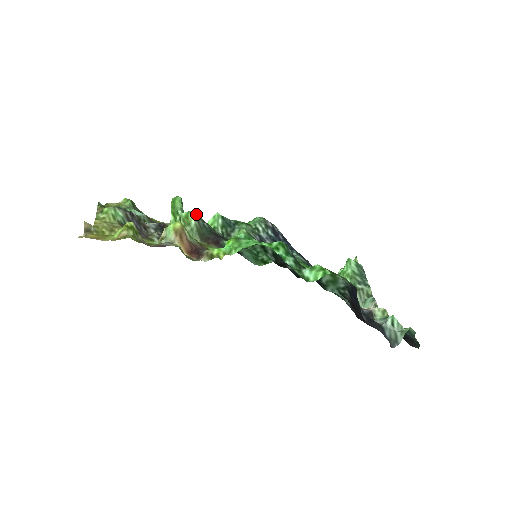
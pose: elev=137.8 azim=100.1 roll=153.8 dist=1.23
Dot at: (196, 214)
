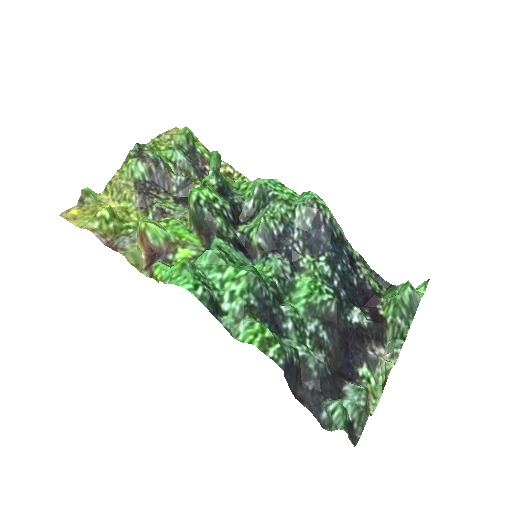
Dot at: (204, 193)
